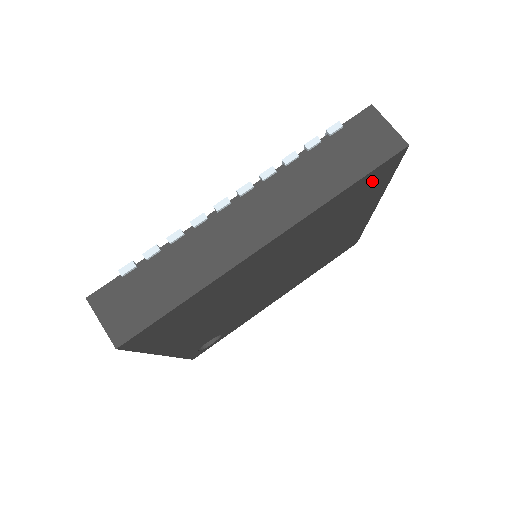
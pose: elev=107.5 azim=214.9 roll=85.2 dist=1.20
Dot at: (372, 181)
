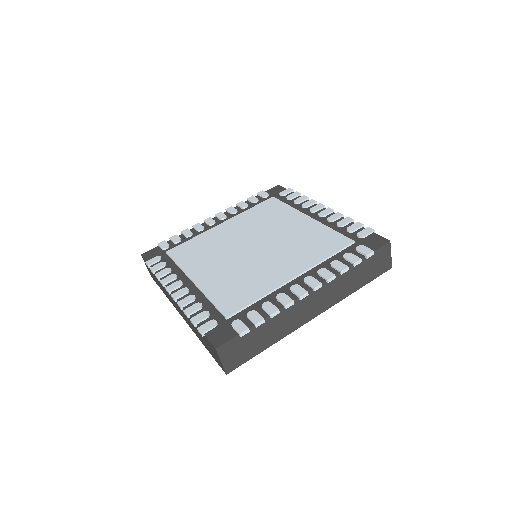
Dot at: occluded
